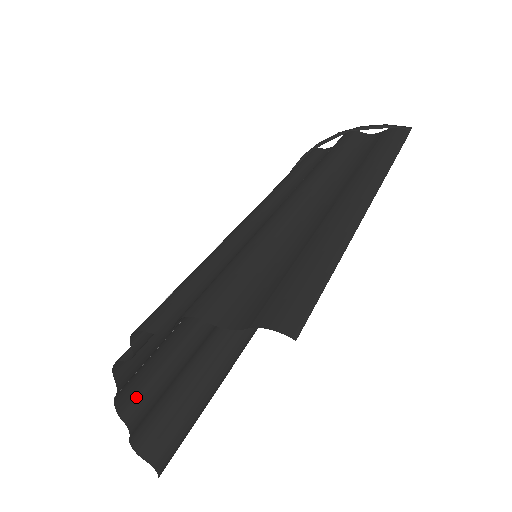
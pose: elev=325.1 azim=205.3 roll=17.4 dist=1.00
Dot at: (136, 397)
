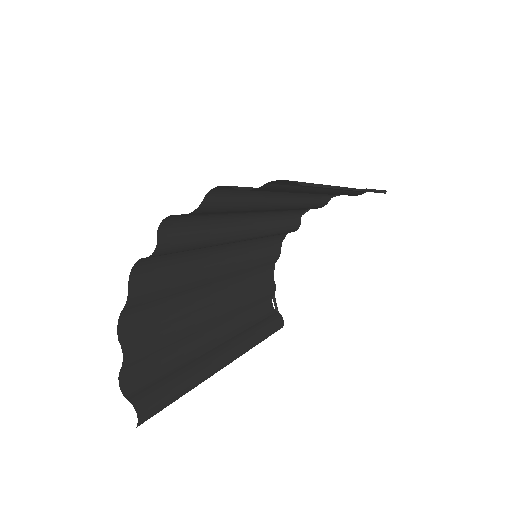
Dot at: (135, 333)
